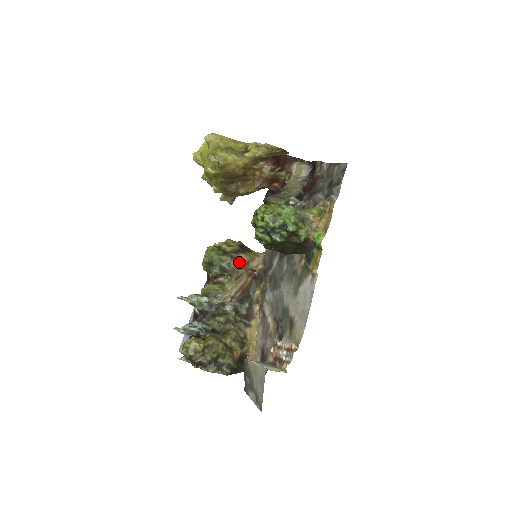
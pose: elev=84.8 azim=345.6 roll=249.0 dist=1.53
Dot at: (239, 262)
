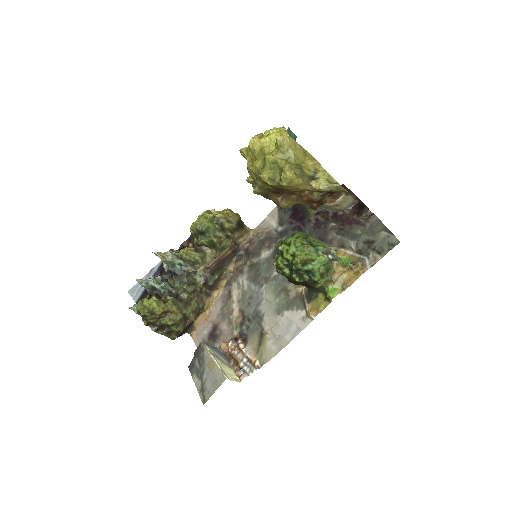
Dot at: (231, 242)
